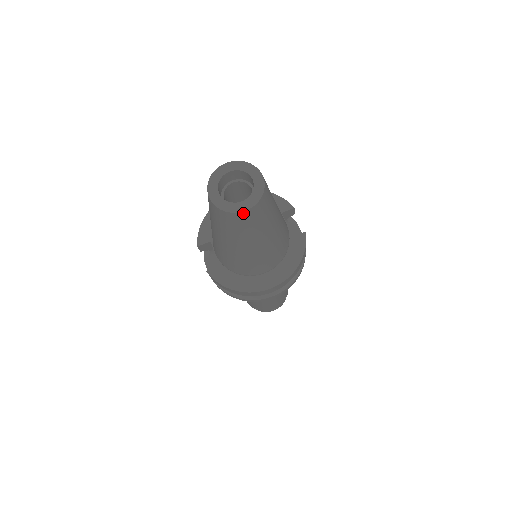
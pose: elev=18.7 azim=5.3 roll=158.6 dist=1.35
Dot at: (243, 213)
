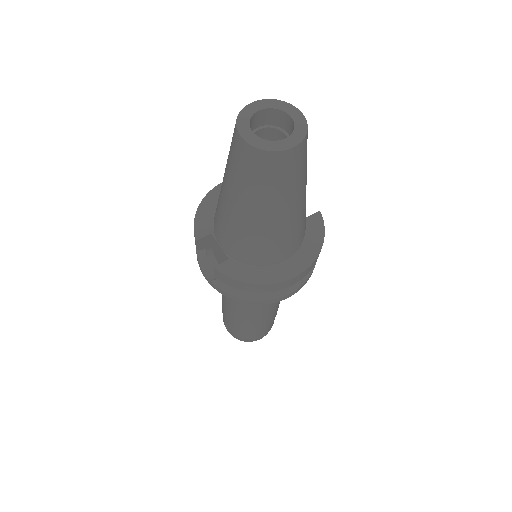
Dot at: (288, 152)
